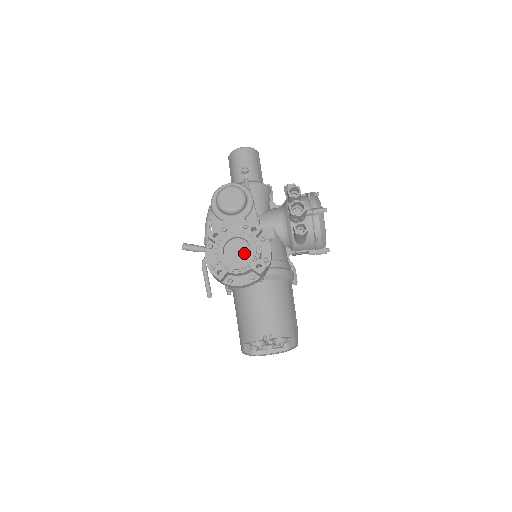
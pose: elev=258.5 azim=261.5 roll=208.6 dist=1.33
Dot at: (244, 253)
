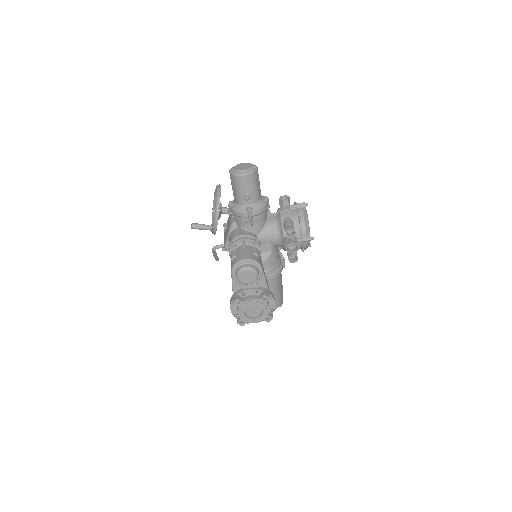
Dot at: (258, 311)
